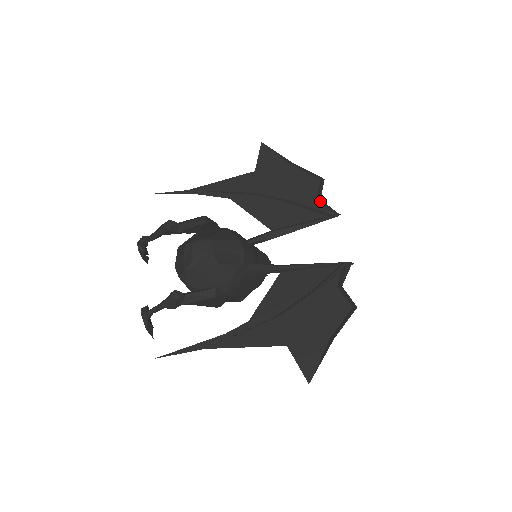
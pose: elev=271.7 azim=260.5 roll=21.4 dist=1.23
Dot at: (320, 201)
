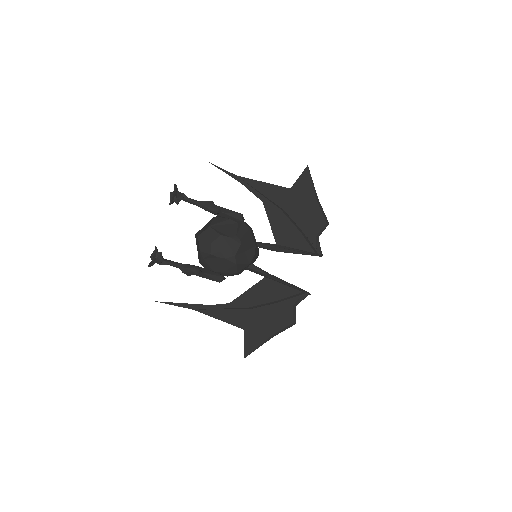
Dot at: (318, 240)
